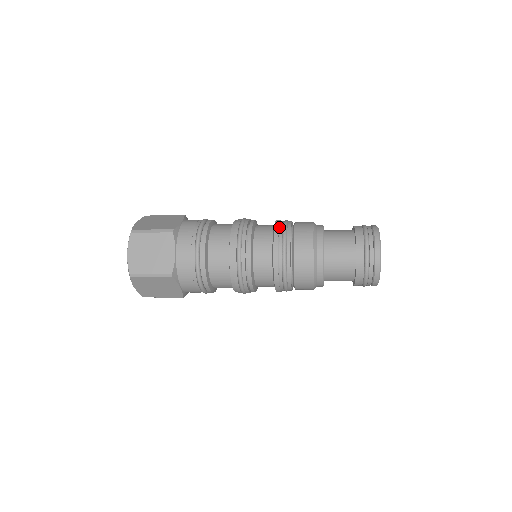
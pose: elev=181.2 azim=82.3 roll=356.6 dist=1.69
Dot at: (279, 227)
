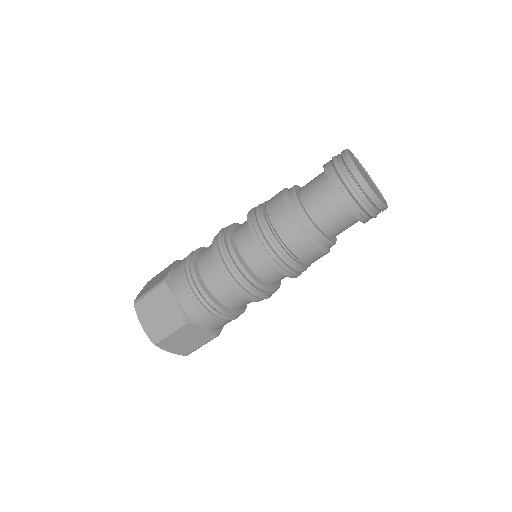
Dot at: occluded
